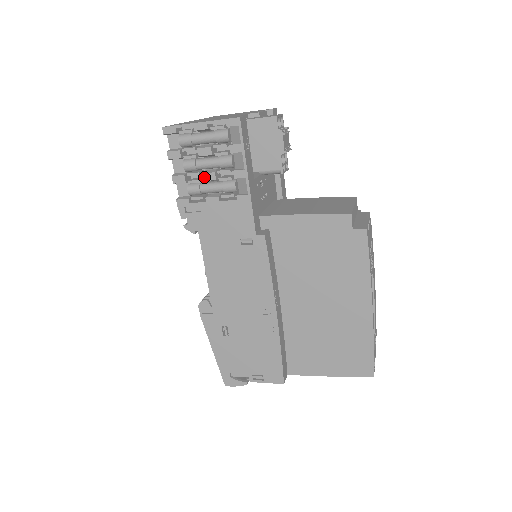
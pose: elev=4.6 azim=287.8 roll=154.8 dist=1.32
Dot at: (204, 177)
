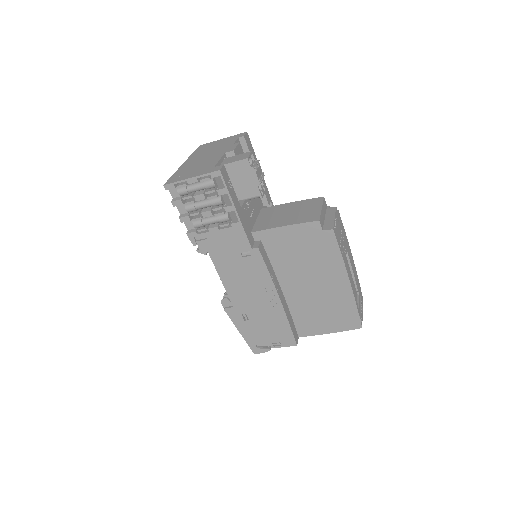
Dot at: (203, 215)
